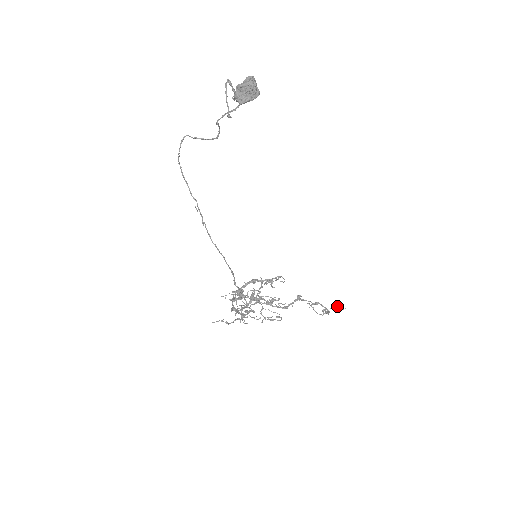
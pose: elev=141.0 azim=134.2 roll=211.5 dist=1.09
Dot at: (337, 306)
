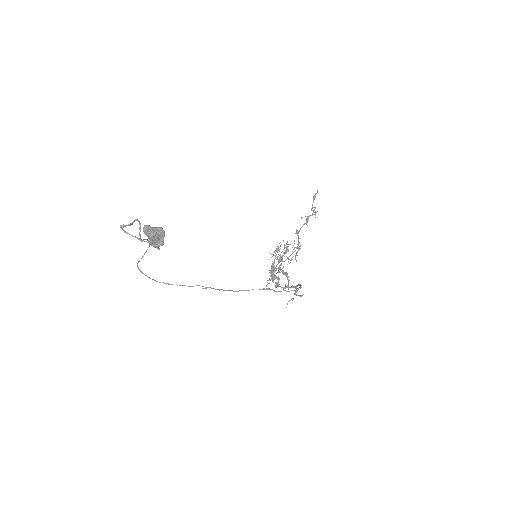
Dot at: (313, 197)
